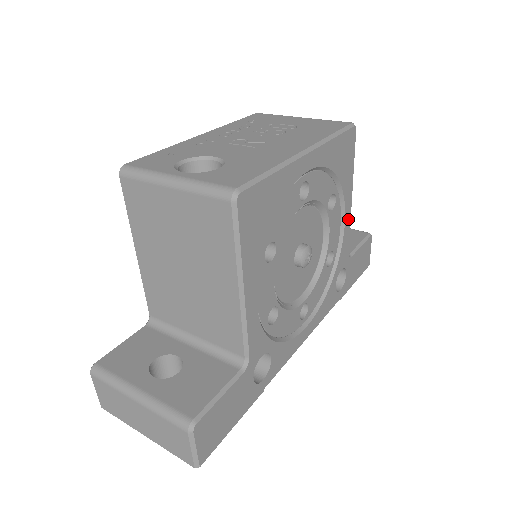
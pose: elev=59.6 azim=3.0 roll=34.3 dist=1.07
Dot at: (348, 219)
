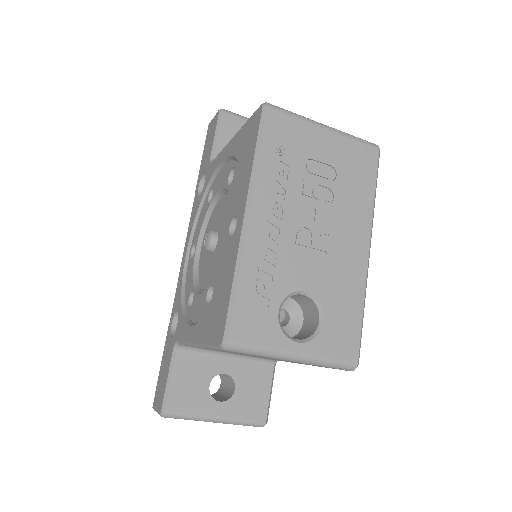
Dot at: occluded
